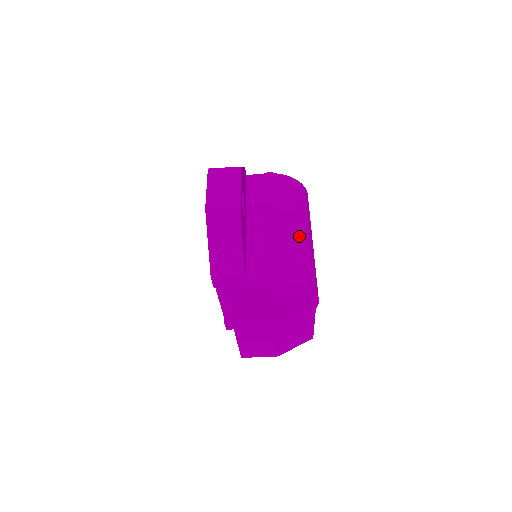
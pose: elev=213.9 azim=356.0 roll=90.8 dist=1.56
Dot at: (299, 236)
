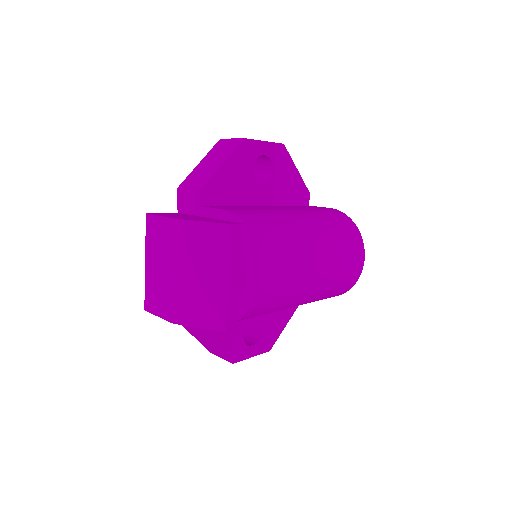
Dot at: (298, 224)
